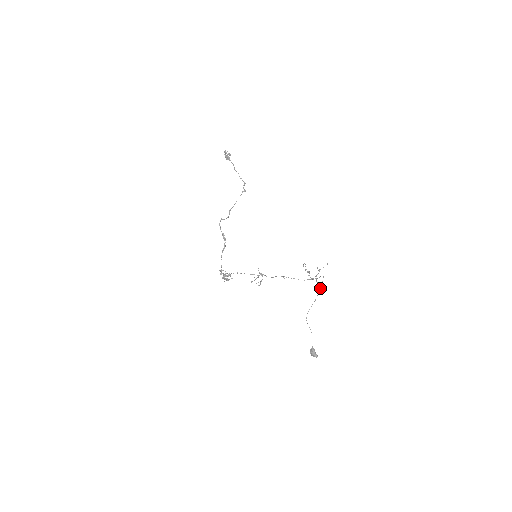
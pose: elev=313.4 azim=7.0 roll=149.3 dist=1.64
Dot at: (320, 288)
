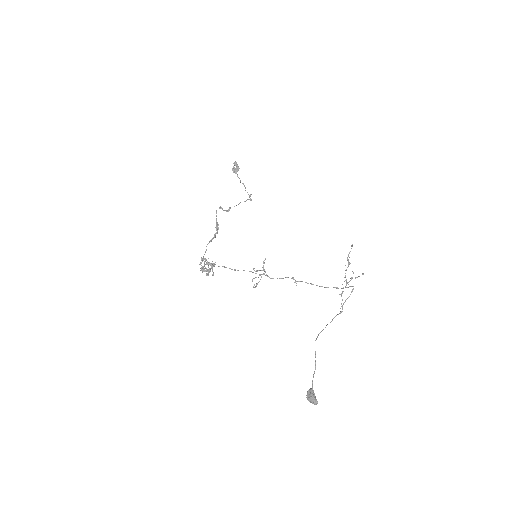
Dot at: (342, 306)
